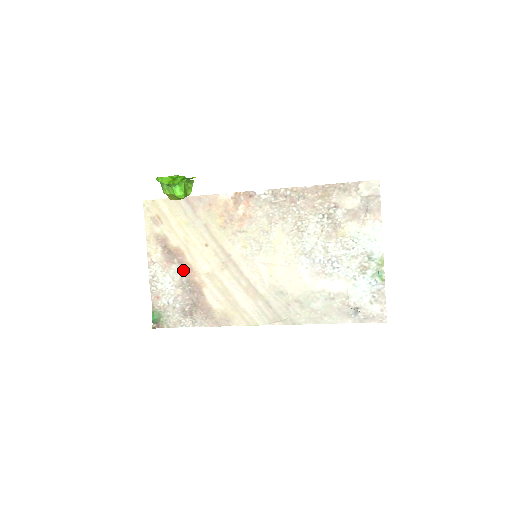
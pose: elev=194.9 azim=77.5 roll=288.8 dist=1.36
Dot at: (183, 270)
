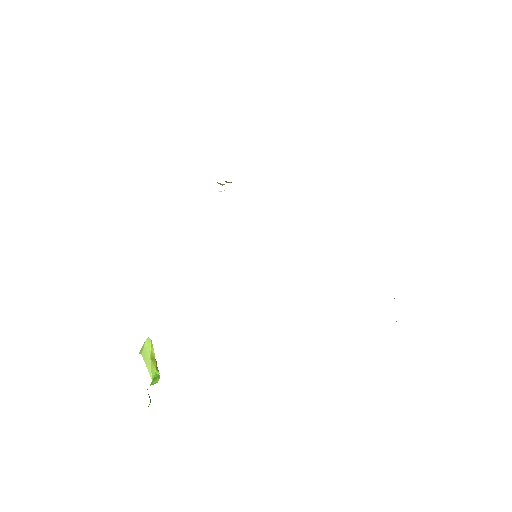
Dot at: occluded
